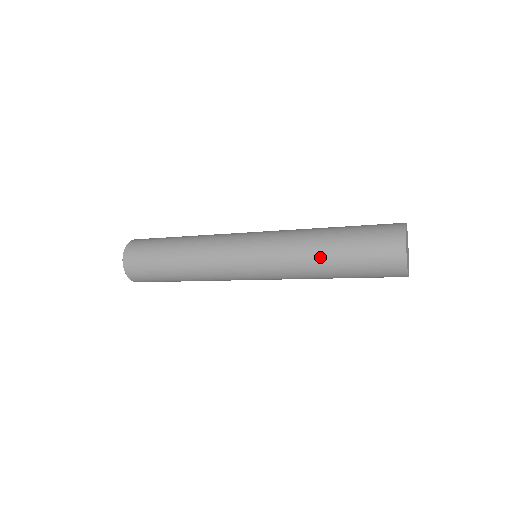
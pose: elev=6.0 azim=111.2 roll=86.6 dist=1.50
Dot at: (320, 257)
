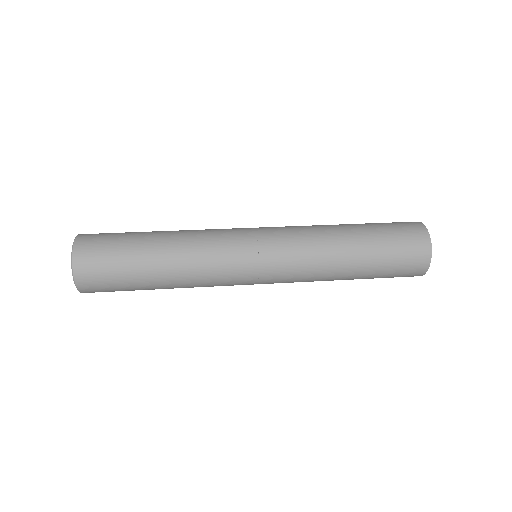
Dot at: (345, 253)
